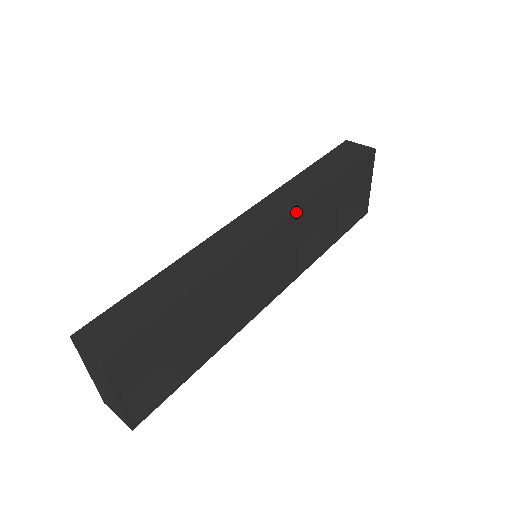
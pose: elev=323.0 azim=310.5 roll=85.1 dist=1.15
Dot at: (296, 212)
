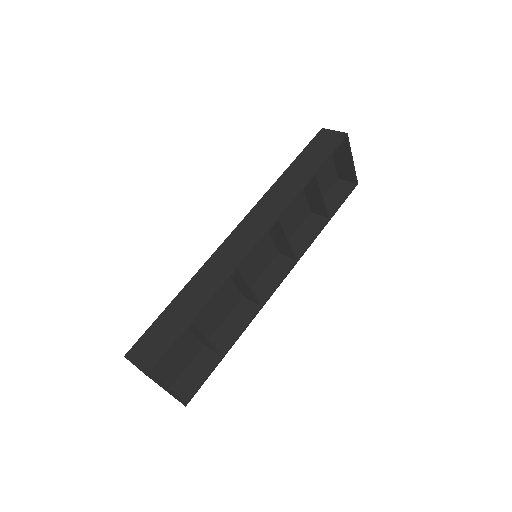
Dot at: (277, 218)
